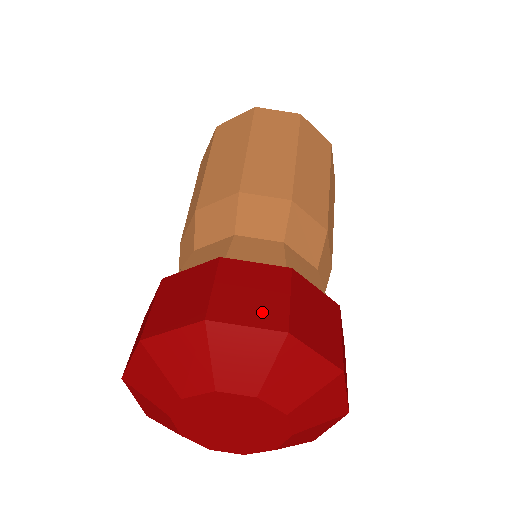
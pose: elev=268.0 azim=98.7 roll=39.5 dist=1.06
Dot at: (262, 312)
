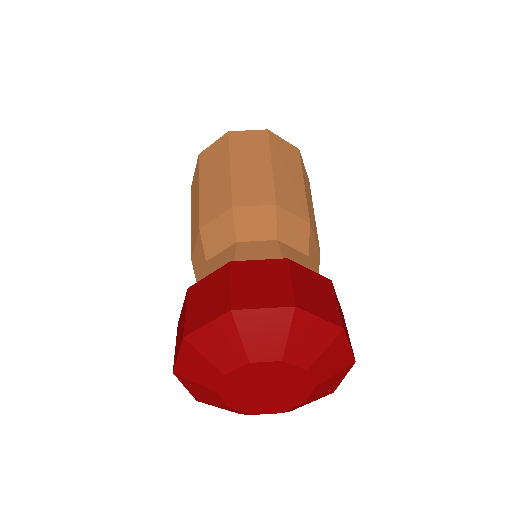
Dot at: (272, 296)
